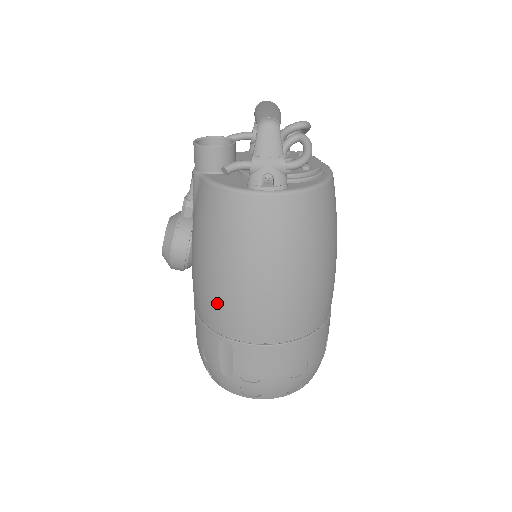
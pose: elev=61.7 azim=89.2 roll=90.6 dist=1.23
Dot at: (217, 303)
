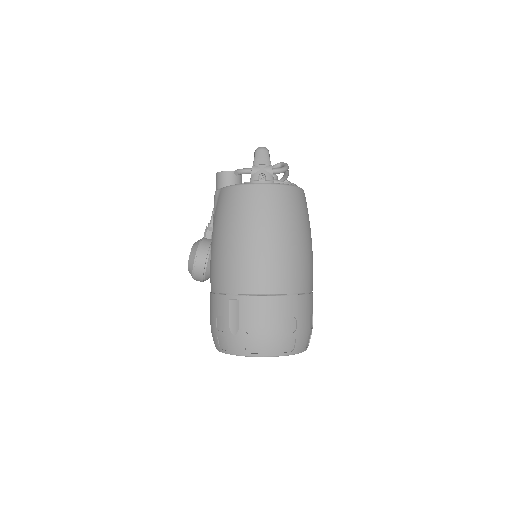
Dot at: (229, 266)
